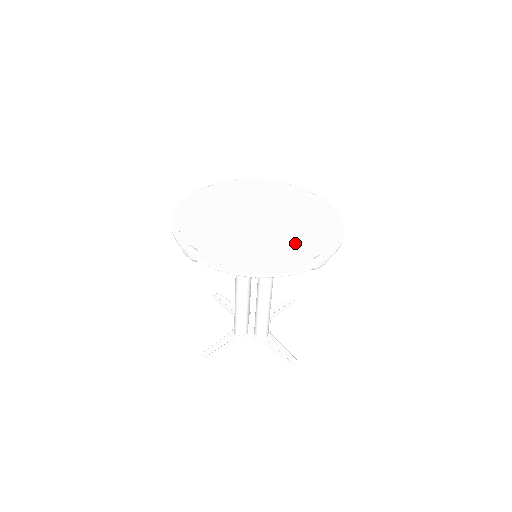
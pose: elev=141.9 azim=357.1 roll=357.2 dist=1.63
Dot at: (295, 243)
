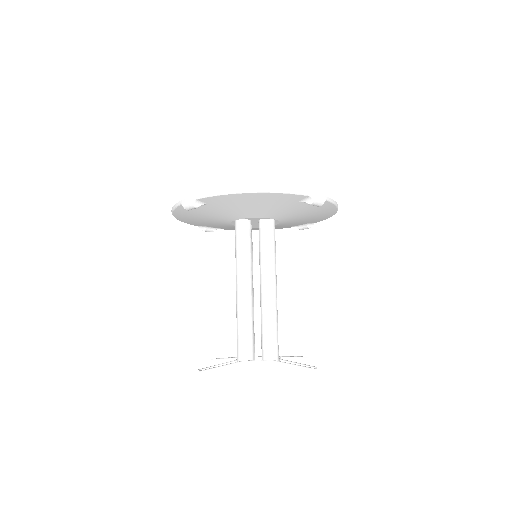
Dot at: occluded
